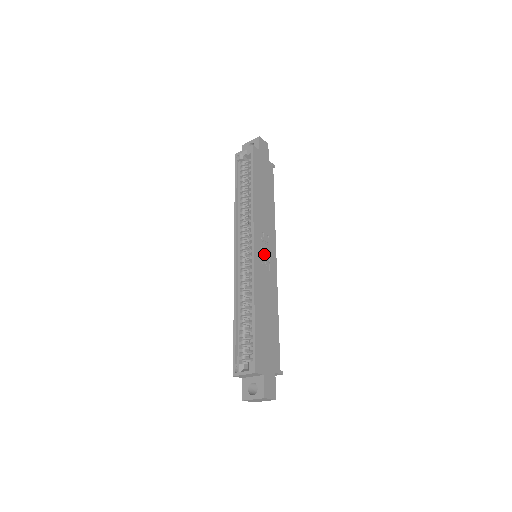
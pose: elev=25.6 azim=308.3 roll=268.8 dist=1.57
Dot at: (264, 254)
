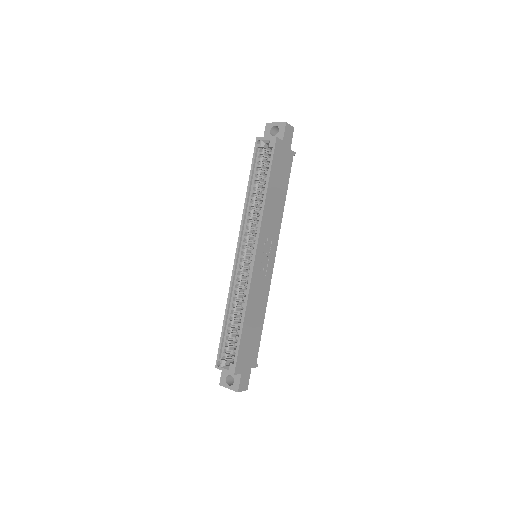
Dot at: (264, 260)
